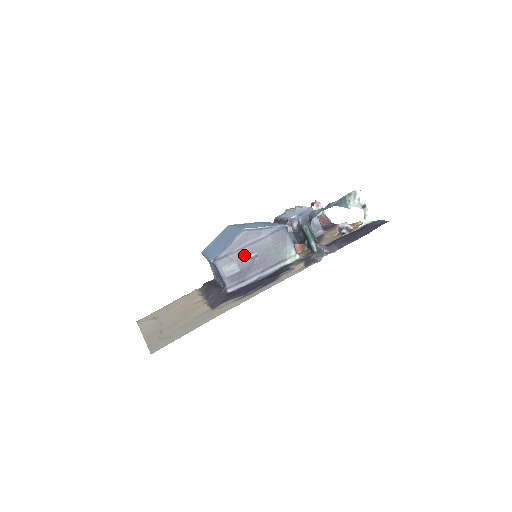
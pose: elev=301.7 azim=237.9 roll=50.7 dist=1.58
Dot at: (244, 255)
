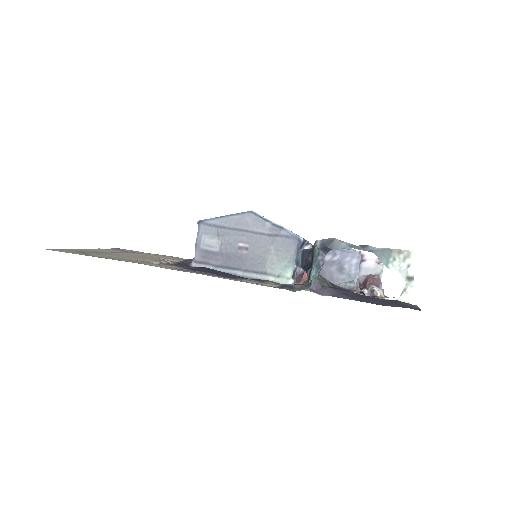
Dot at: (234, 238)
